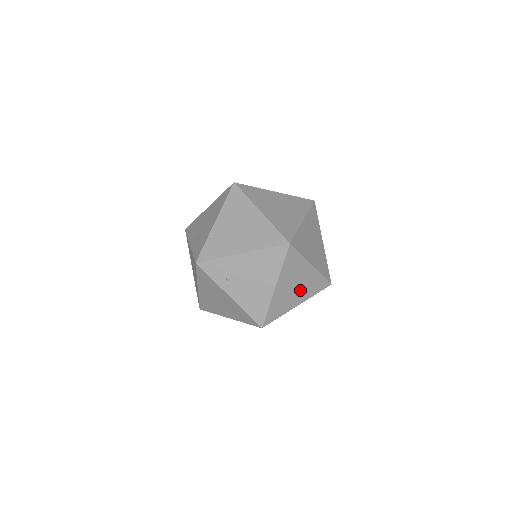
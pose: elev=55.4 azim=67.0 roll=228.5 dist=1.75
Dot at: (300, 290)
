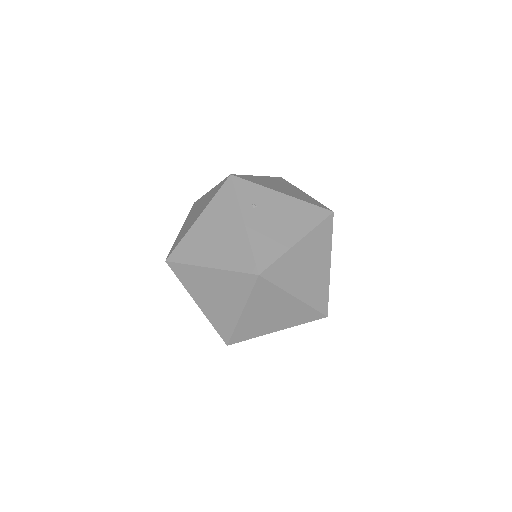
Dot at: (308, 280)
